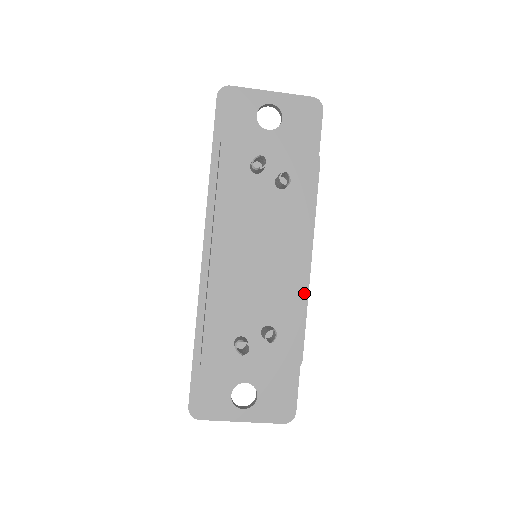
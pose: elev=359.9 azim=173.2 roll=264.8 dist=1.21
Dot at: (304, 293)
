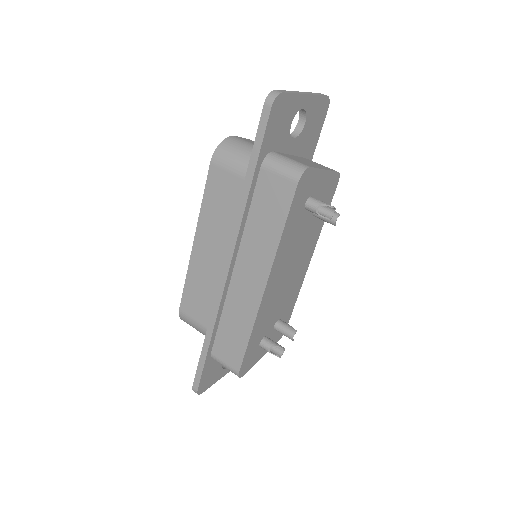
Dot at: (300, 286)
